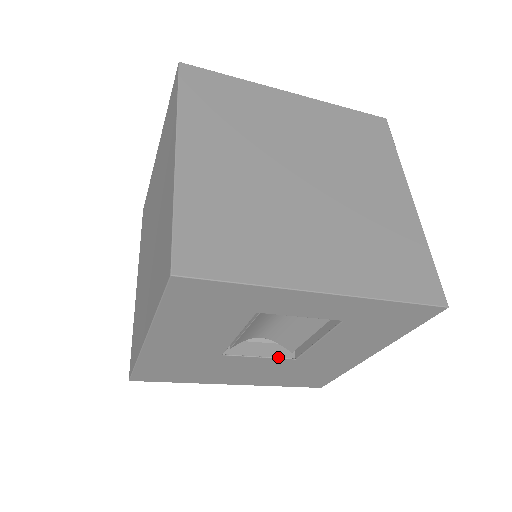
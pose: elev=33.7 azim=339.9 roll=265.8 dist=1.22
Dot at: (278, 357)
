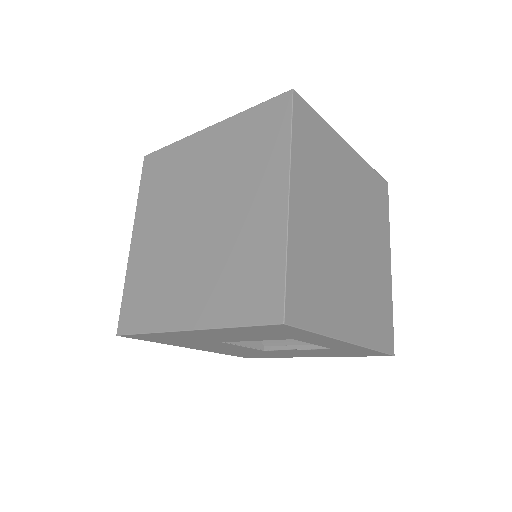
Dot at: (255, 348)
